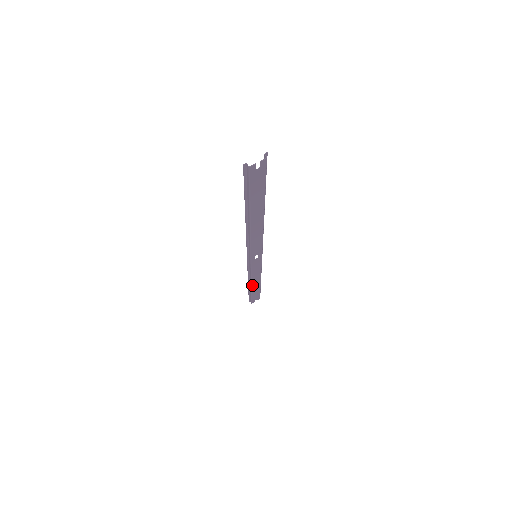
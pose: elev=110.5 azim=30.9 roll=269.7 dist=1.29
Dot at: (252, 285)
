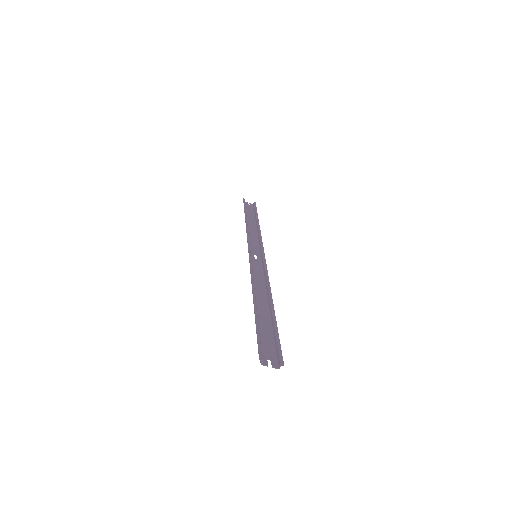
Dot at: (247, 223)
